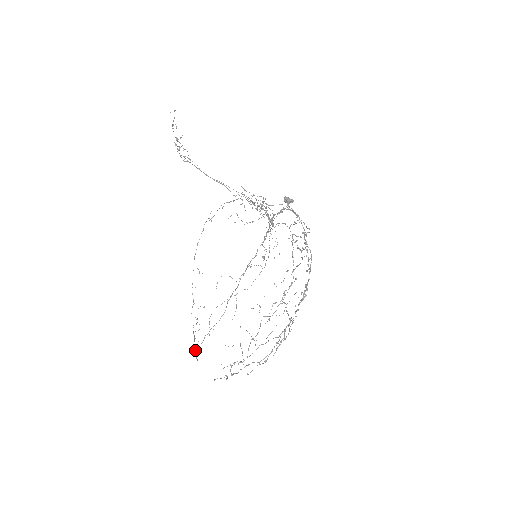
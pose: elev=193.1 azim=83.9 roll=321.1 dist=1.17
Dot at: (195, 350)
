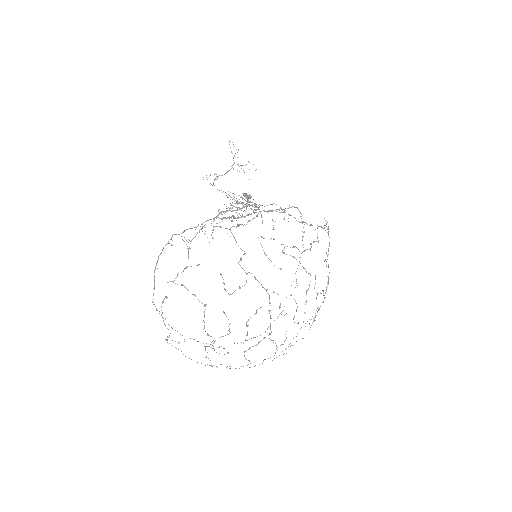
Dot at: occluded
